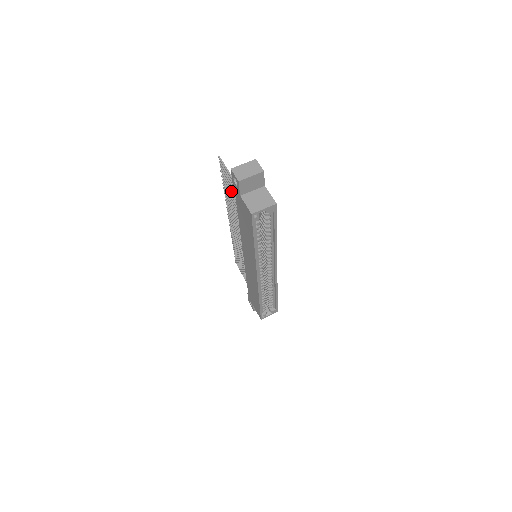
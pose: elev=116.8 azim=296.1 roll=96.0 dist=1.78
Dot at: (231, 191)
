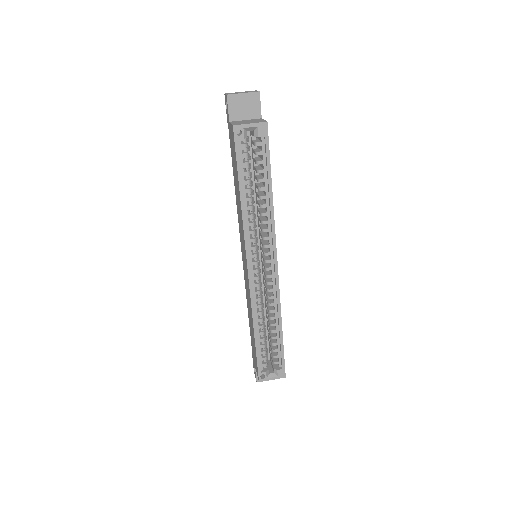
Dot at: occluded
